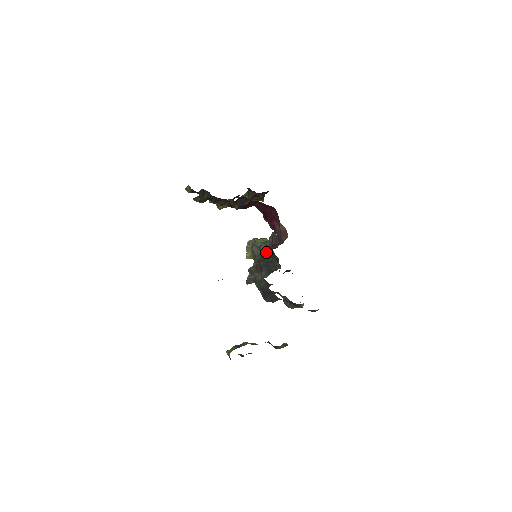
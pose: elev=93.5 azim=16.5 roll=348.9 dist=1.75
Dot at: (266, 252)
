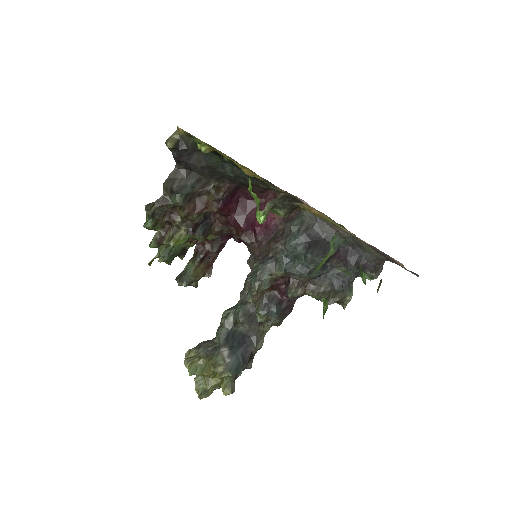
Dot at: occluded
